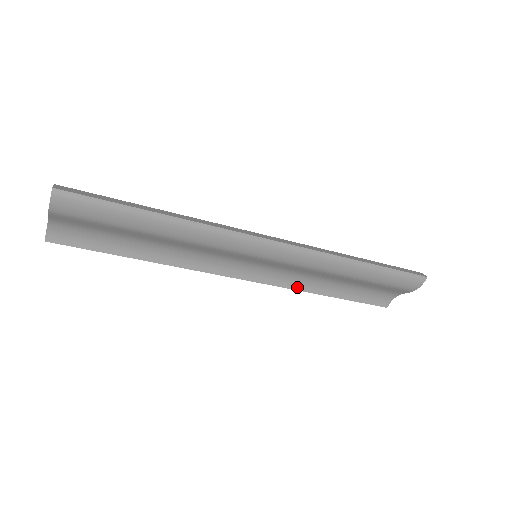
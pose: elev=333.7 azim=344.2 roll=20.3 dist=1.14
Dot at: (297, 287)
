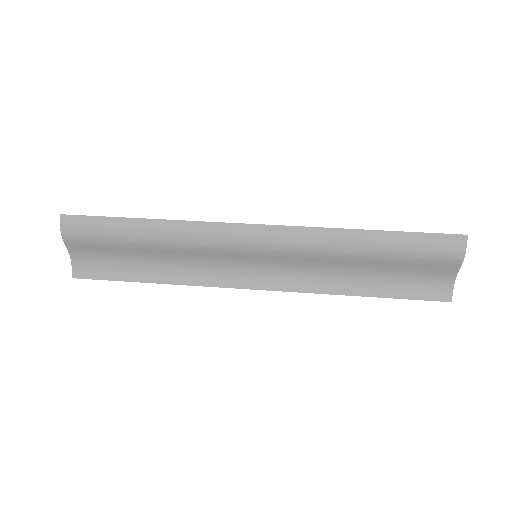
Dot at: (319, 290)
